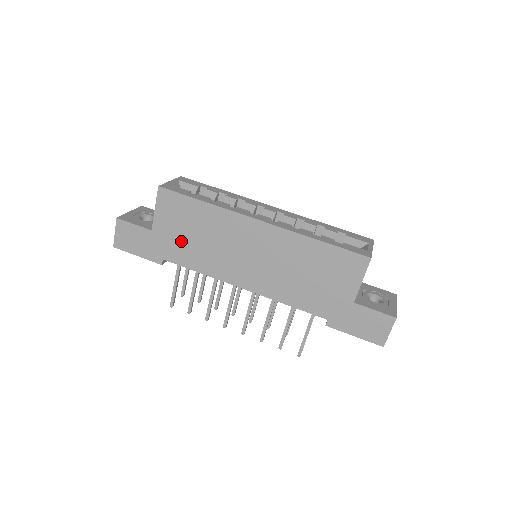
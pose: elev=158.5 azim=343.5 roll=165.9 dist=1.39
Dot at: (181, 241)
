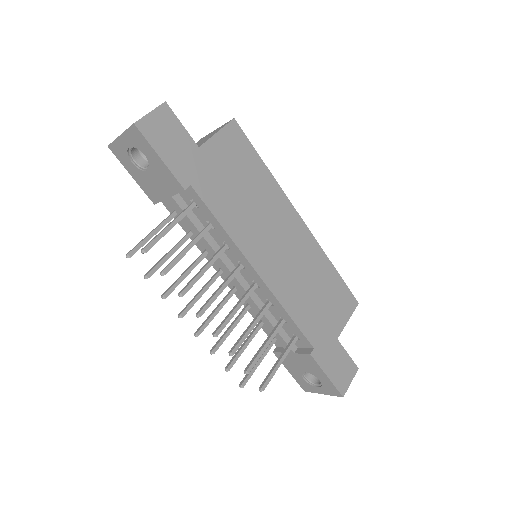
Dot at: (224, 182)
